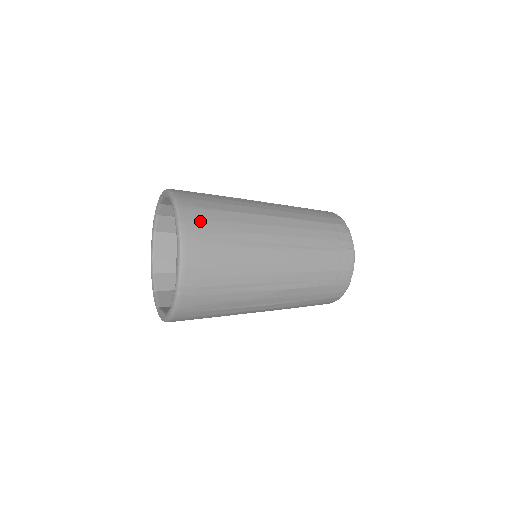
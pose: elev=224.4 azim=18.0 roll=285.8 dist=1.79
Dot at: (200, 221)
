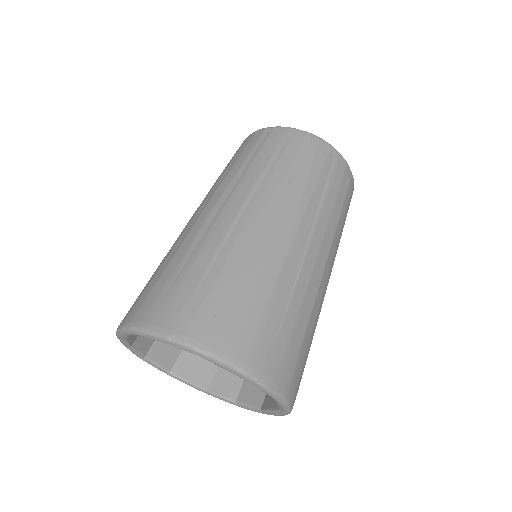
Dot at: (299, 378)
